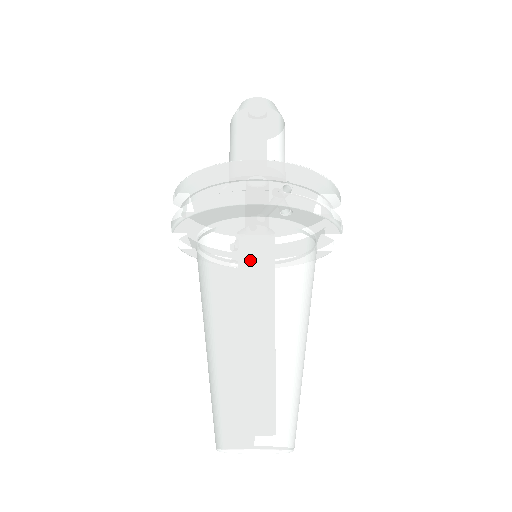
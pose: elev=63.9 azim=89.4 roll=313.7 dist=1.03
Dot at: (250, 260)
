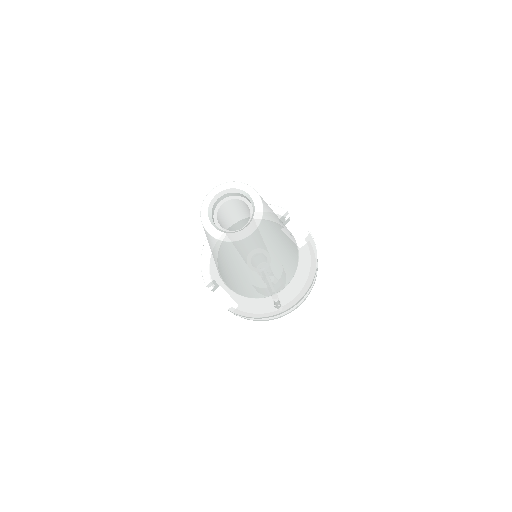
Dot at: occluded
